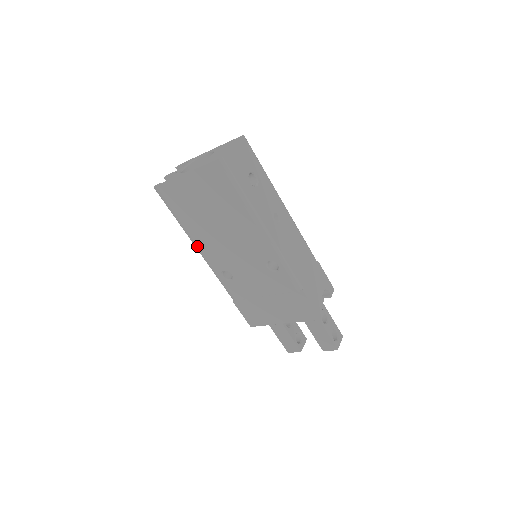
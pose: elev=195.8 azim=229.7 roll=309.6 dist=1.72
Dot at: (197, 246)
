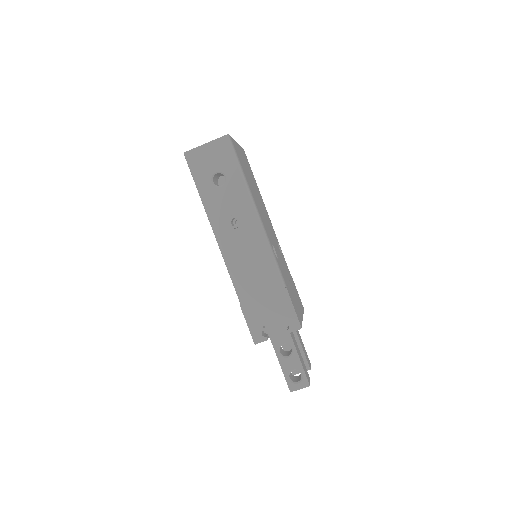
Dot at: occluded
